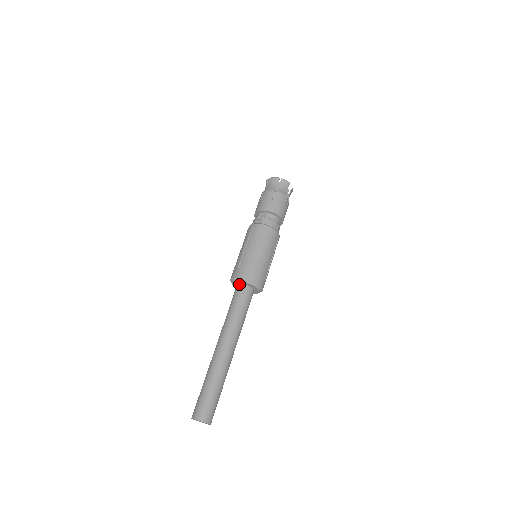
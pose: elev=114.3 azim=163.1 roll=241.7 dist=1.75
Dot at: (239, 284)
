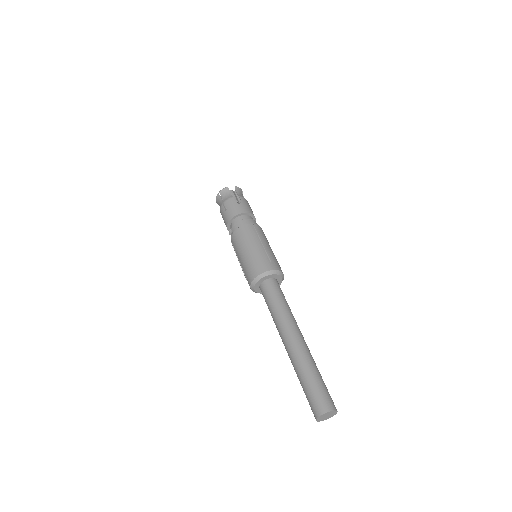
Dot at: (259, 288)
